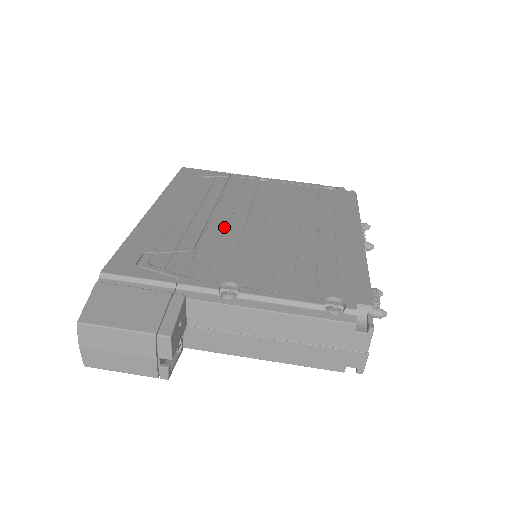
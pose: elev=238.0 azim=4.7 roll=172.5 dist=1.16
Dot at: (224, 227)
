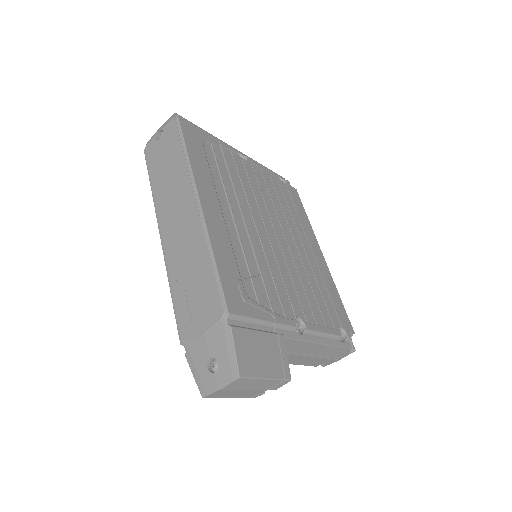
Dot at: (259, 239)
